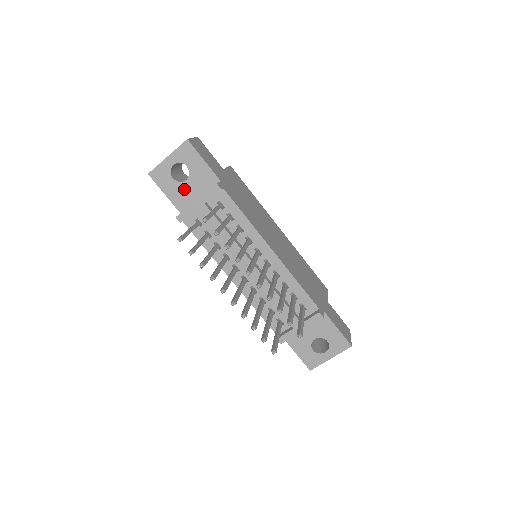
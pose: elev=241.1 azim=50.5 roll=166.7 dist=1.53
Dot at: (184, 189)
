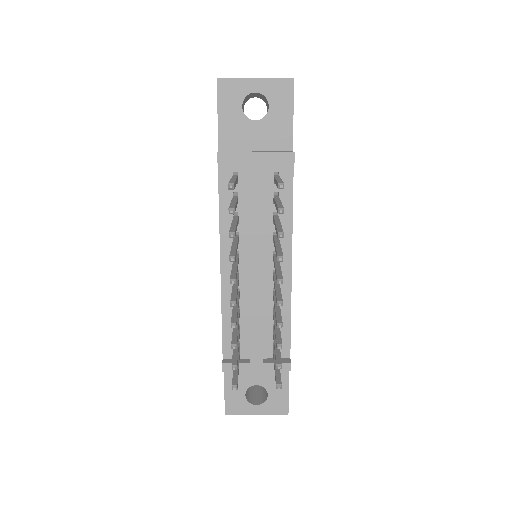
Dot at: (245, 128)
